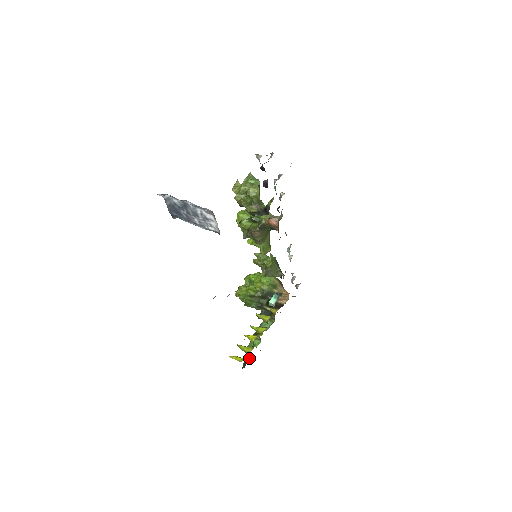
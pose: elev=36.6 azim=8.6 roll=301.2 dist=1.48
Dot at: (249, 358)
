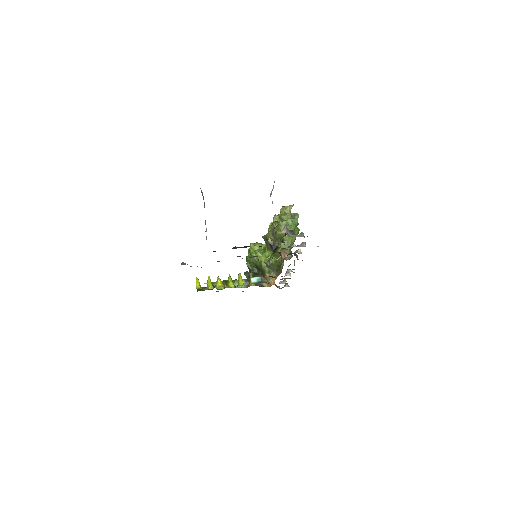
Dot at: occluded
